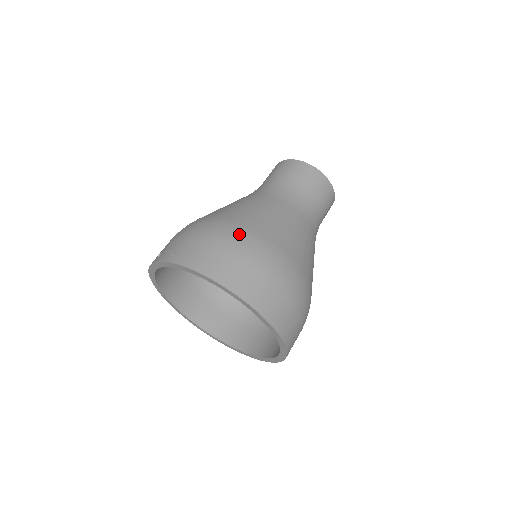
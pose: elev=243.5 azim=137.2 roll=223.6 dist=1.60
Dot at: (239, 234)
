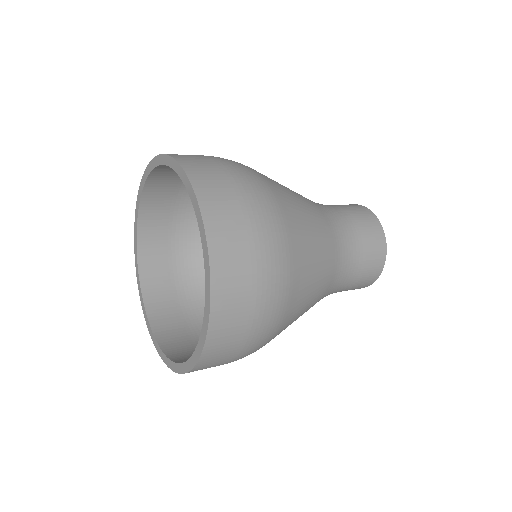
Dot at: (240, 164)
